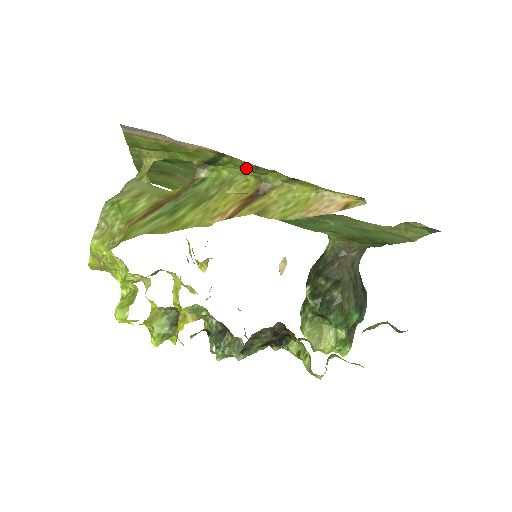
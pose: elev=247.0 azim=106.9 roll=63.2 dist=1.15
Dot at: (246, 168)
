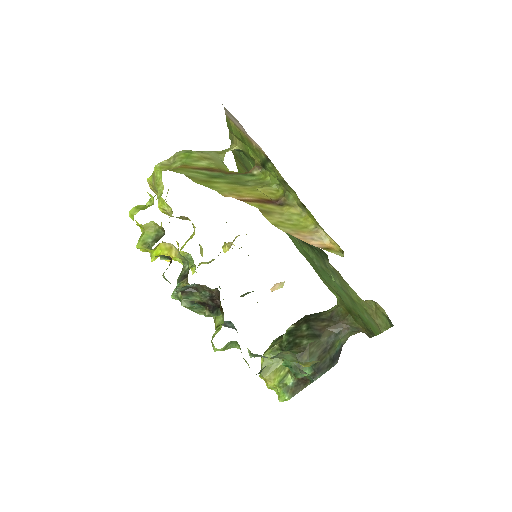
Dot at: (280, 180)
